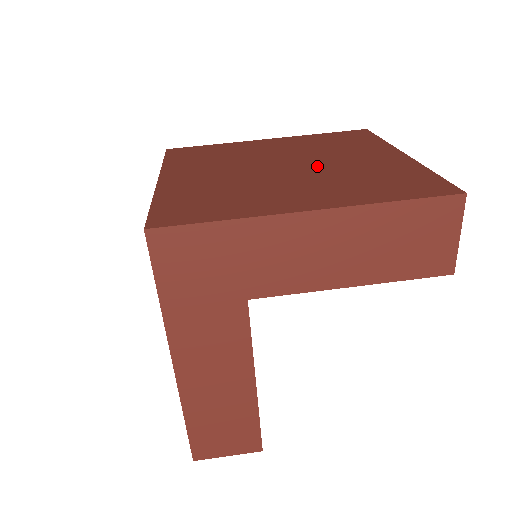
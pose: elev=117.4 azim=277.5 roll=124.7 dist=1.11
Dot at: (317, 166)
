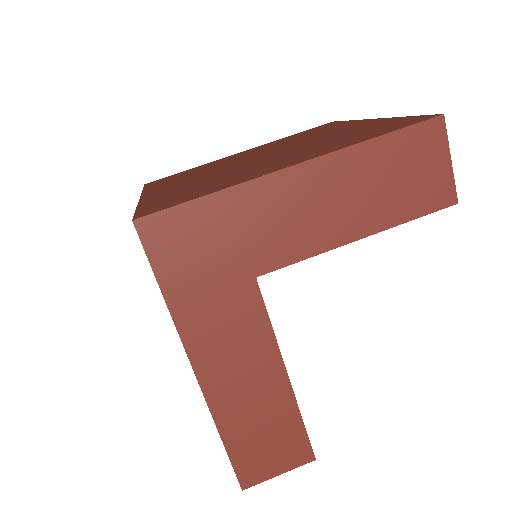
Dot at: (293, 147)
